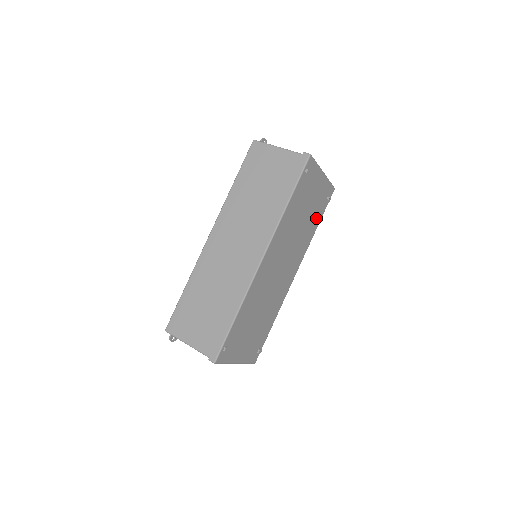
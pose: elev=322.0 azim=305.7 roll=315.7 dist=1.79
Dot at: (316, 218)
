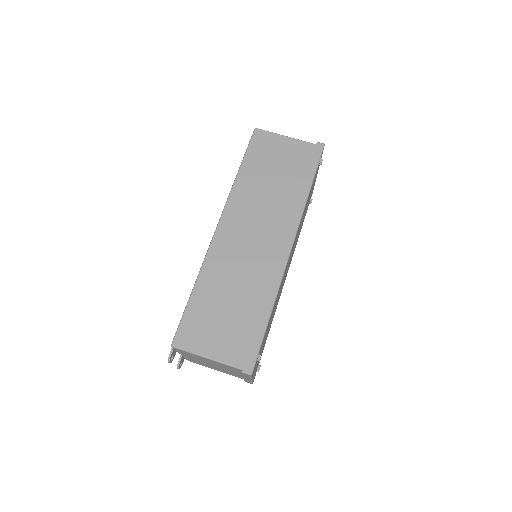
Dot at: occluded
